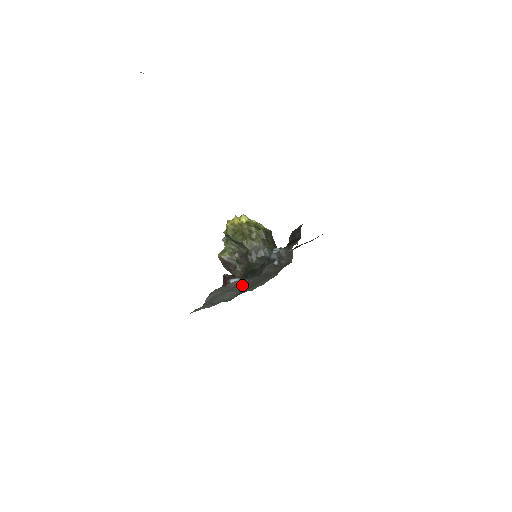
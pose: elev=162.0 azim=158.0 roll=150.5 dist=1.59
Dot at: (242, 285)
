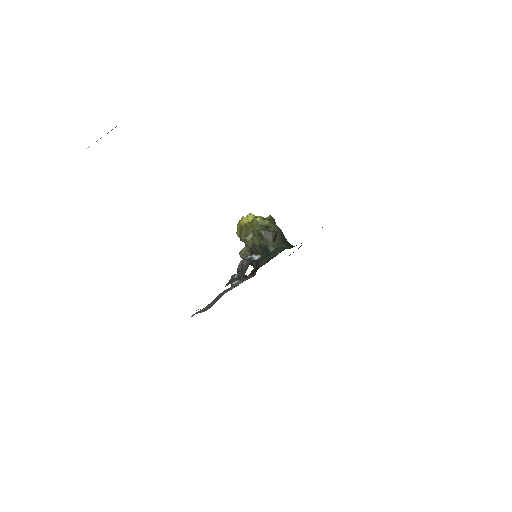
Dot at: (226, 292)
